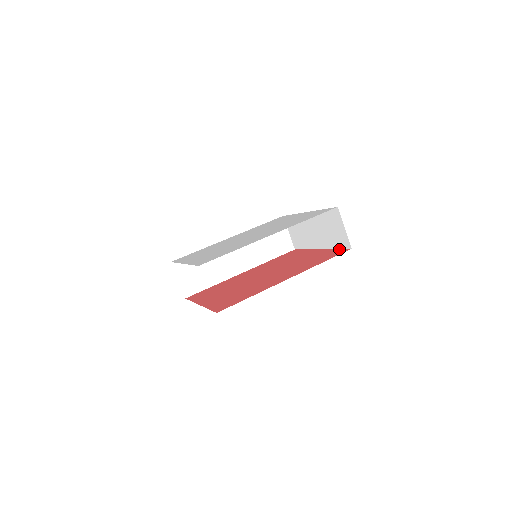
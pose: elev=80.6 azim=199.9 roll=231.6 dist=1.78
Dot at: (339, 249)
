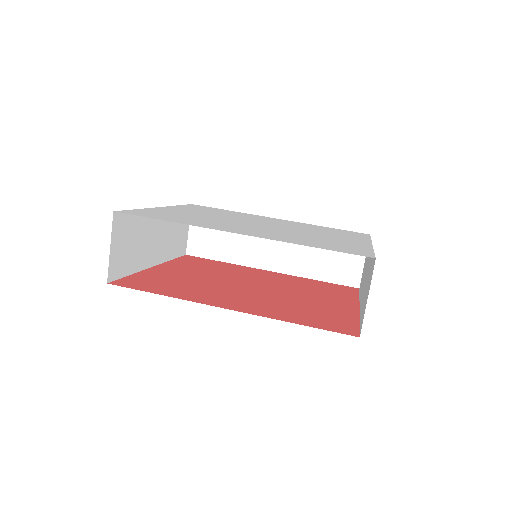
Dot at: (356, 325)
